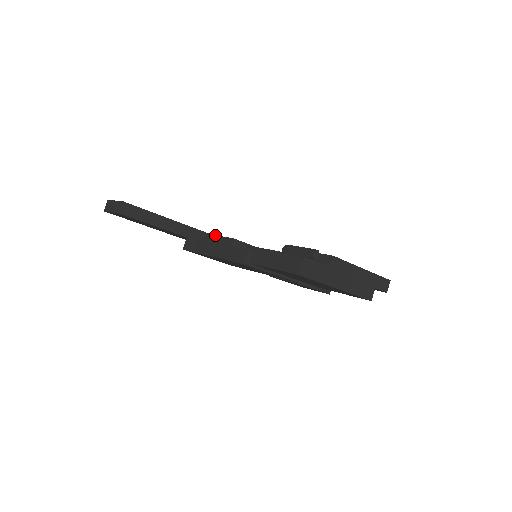
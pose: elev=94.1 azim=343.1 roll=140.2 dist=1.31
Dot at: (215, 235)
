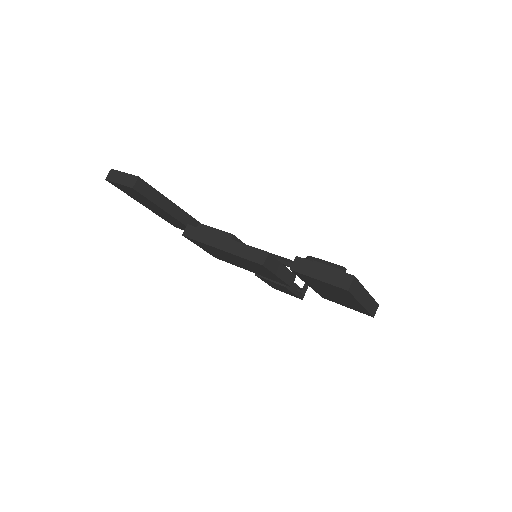
Dot at: (209, 226)
